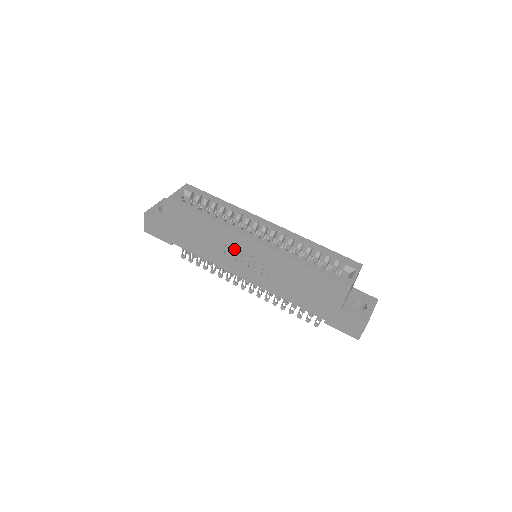
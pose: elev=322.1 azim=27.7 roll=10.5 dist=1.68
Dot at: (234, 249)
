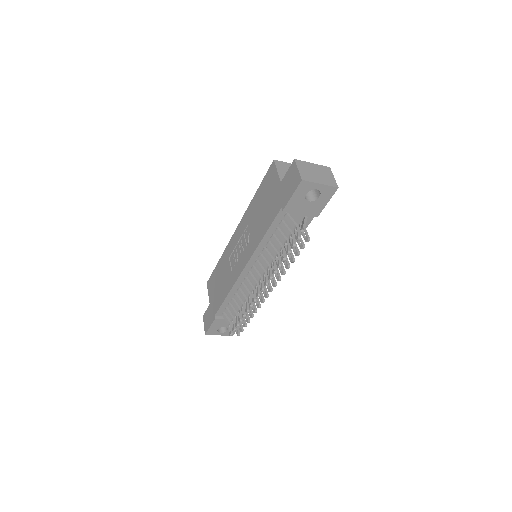
Dot at: (233, 255)
